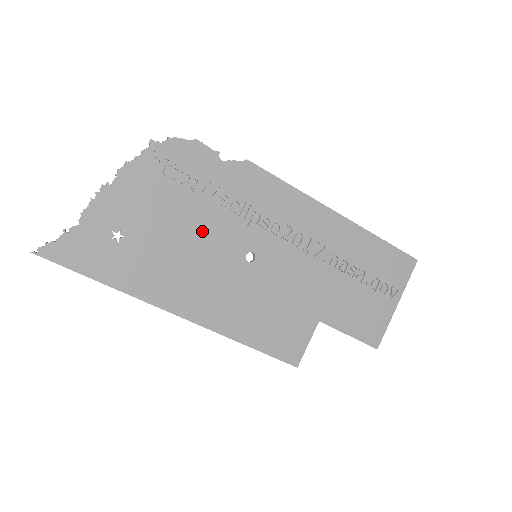
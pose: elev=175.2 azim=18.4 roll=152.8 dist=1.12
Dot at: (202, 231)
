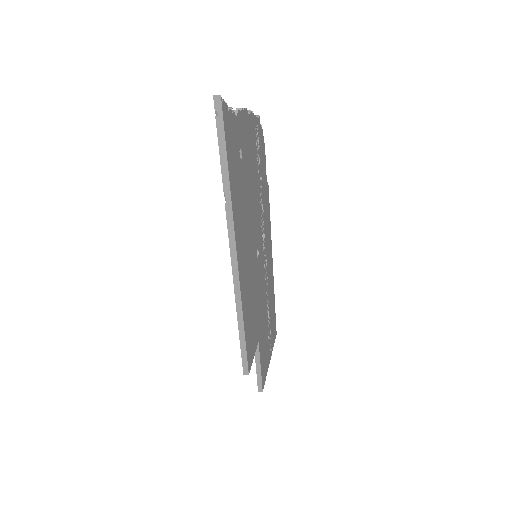
Dot at: (254, 206)
